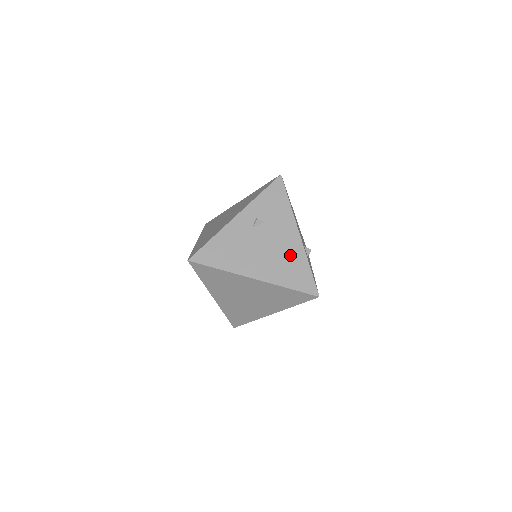
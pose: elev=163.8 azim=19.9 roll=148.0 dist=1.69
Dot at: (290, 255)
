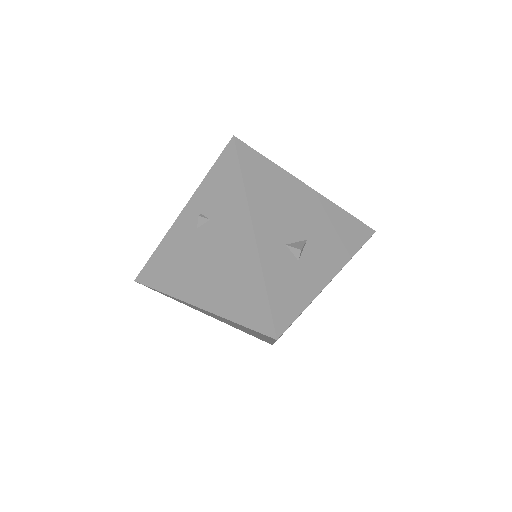
Dot at: (240, 269)
